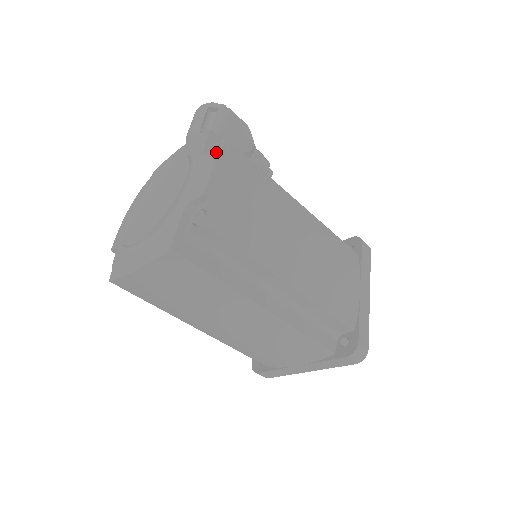
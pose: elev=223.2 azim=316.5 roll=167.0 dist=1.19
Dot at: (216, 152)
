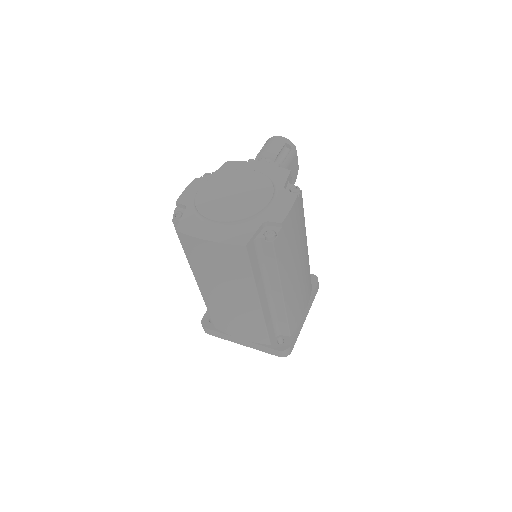
Dot at: (296, 197)
